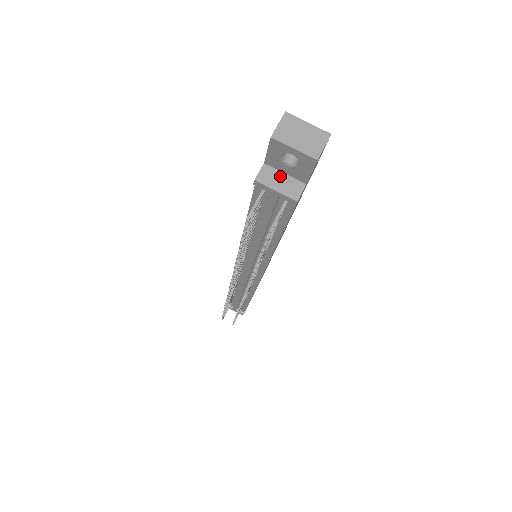
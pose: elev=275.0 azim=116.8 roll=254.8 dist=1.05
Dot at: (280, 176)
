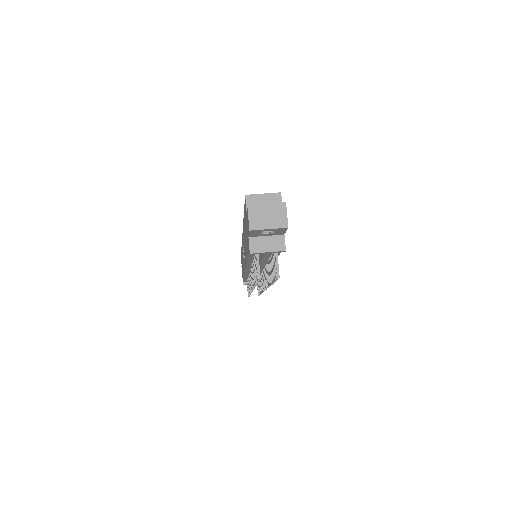
Dot at: (264, 240)
